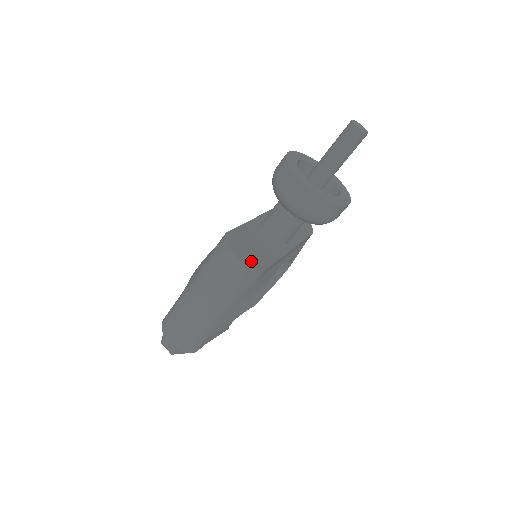
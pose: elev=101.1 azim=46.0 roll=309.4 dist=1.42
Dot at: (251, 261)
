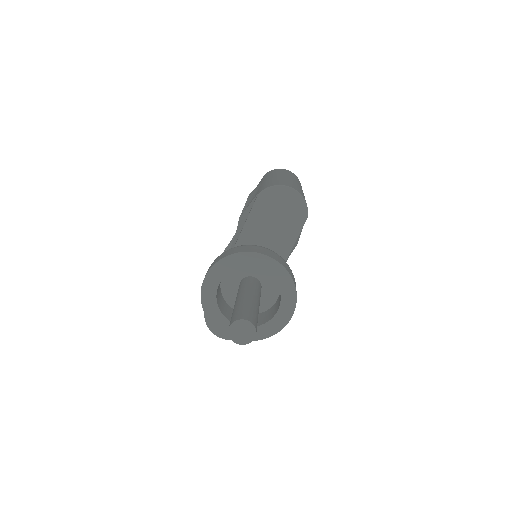
Dot at: occluded
